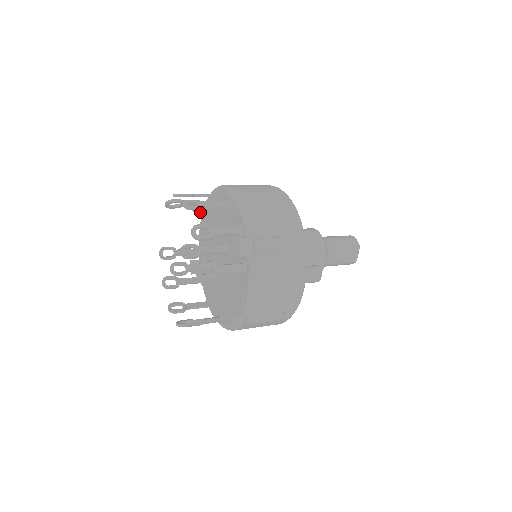
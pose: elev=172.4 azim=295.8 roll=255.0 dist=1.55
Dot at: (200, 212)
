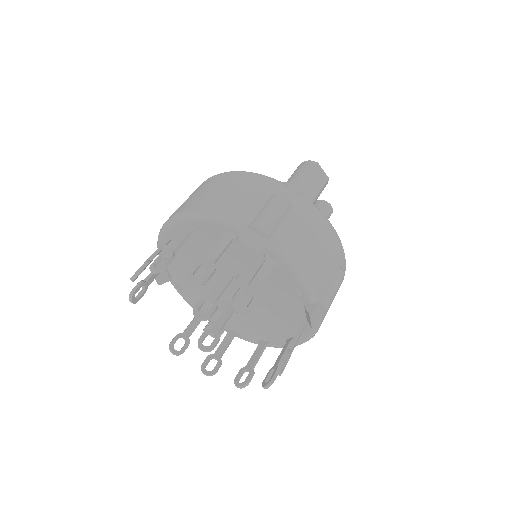
Dot at: (166, 278)
